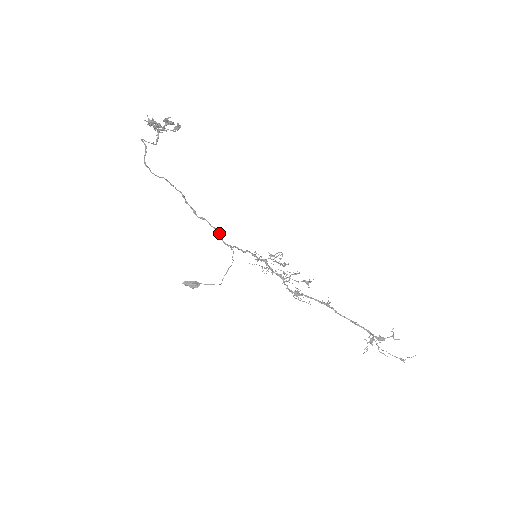
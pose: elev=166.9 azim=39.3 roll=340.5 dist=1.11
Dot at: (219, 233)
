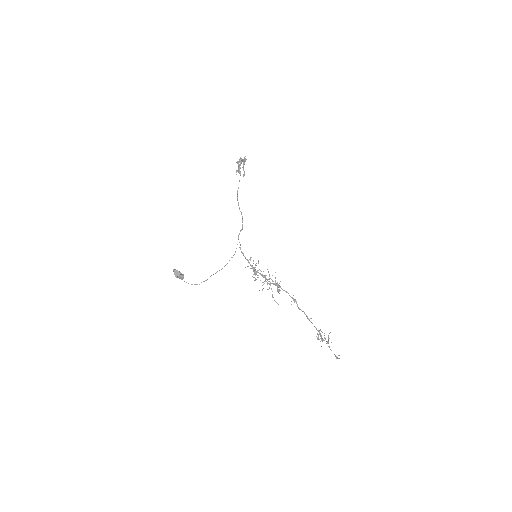
Dot at: occluded
